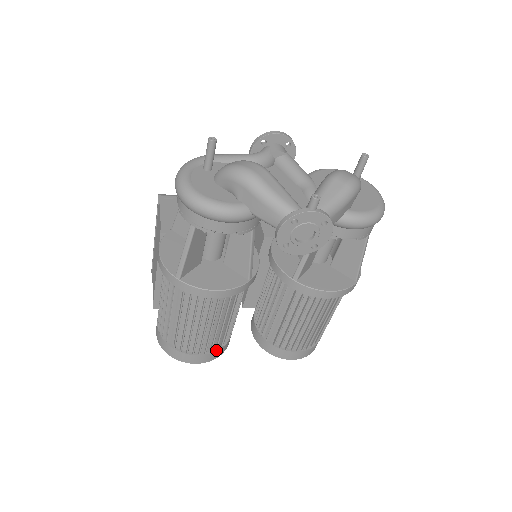
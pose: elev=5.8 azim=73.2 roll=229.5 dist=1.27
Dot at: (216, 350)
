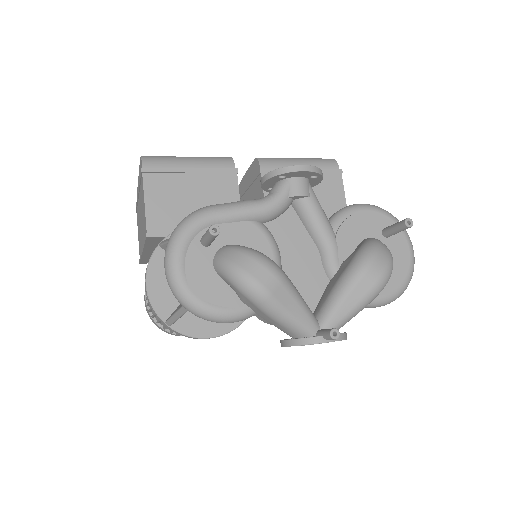
Dot at: occluded
